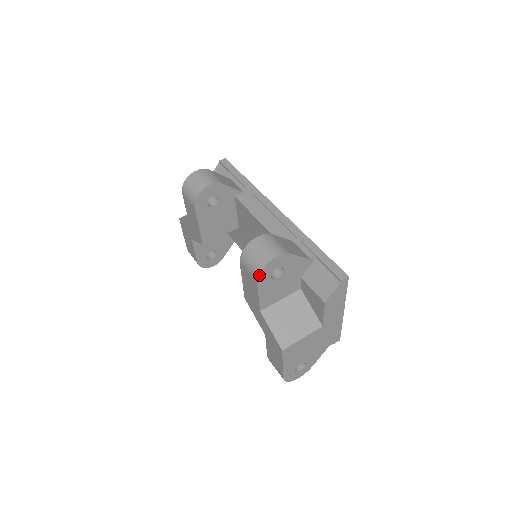
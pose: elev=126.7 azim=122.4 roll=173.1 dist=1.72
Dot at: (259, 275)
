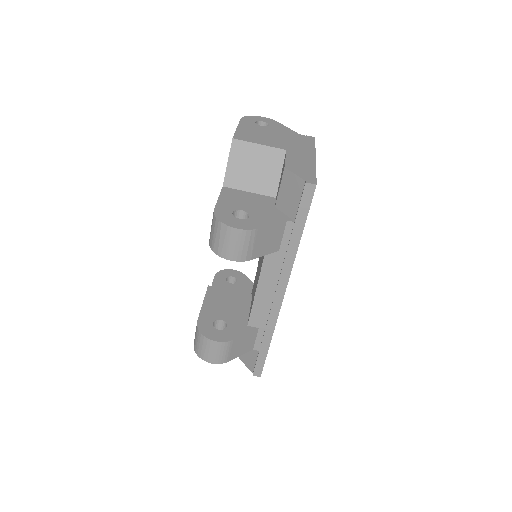
Dot at: (195, 350)
